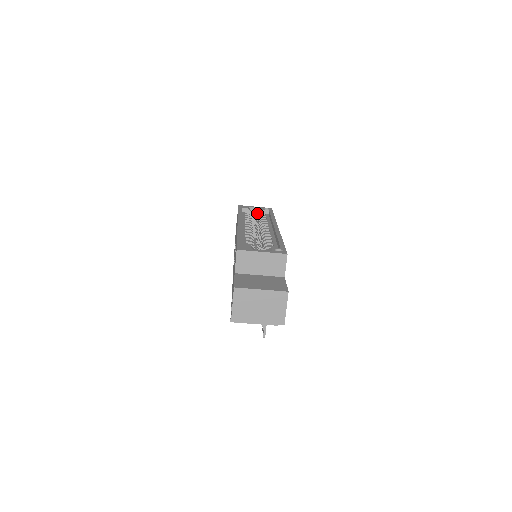
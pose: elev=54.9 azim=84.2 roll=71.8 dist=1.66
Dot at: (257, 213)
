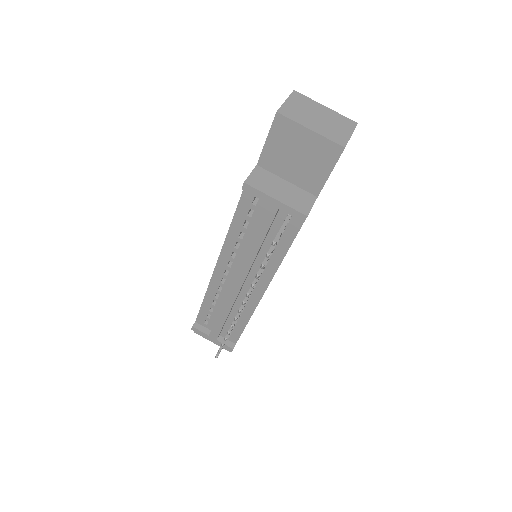
Dot at: occluded
